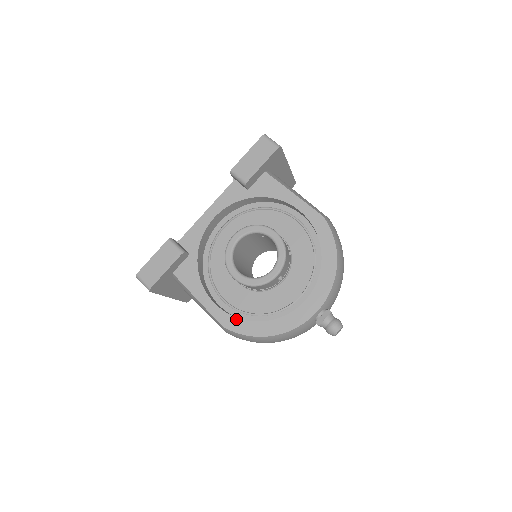
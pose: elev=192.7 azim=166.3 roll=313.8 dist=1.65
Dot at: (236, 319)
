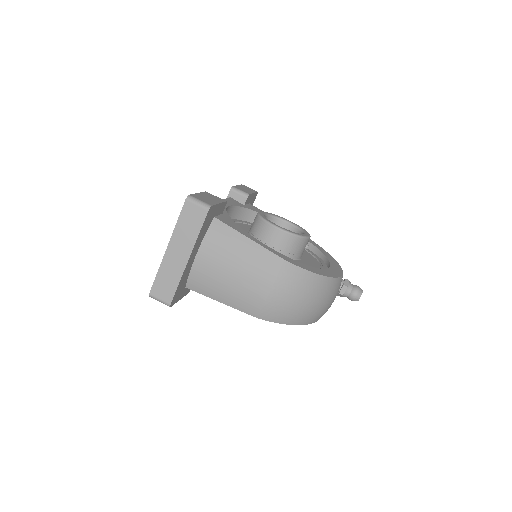
Dot at: (292, 259)
